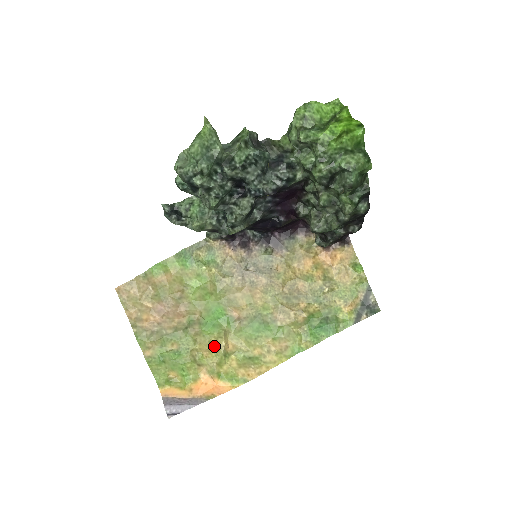
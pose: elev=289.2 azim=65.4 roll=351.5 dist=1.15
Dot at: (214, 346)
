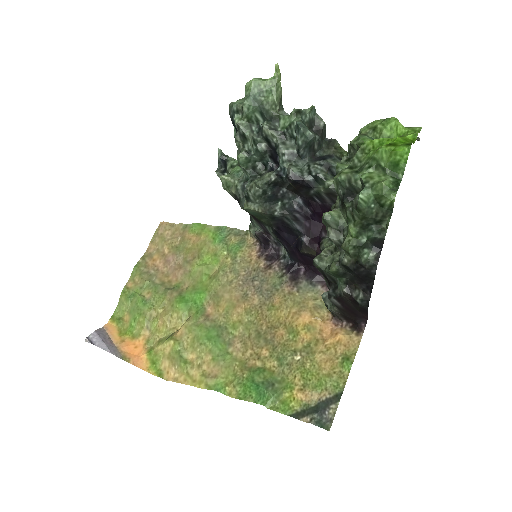
Dot at: (171, 322)
